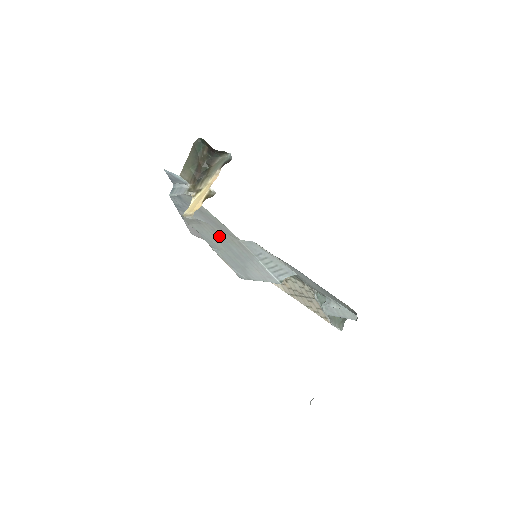
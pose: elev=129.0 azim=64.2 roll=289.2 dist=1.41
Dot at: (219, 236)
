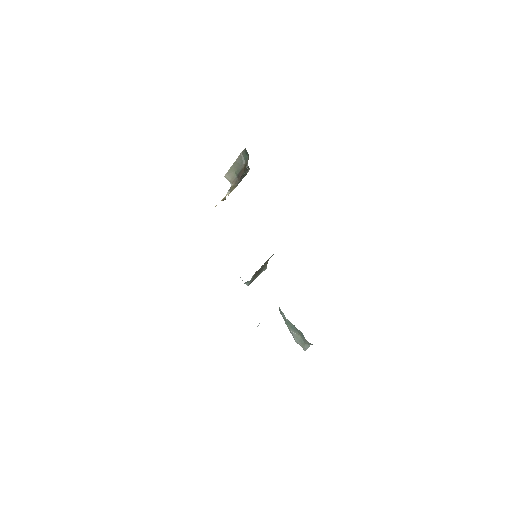
Dot at: occluded
